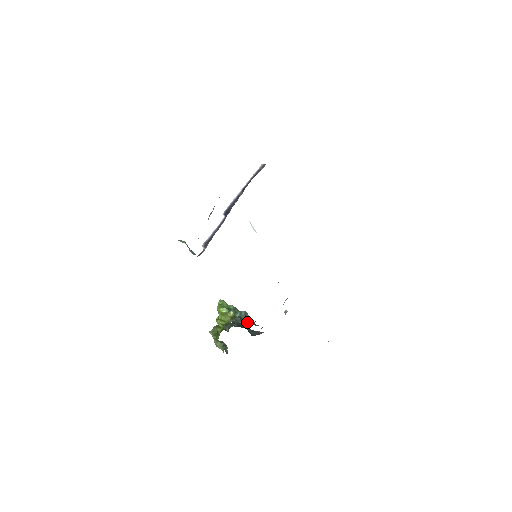
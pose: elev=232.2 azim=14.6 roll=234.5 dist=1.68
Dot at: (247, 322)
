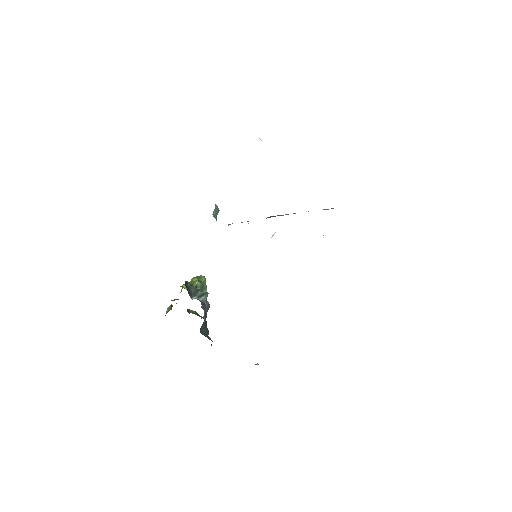
Dot at: (198, 297)
